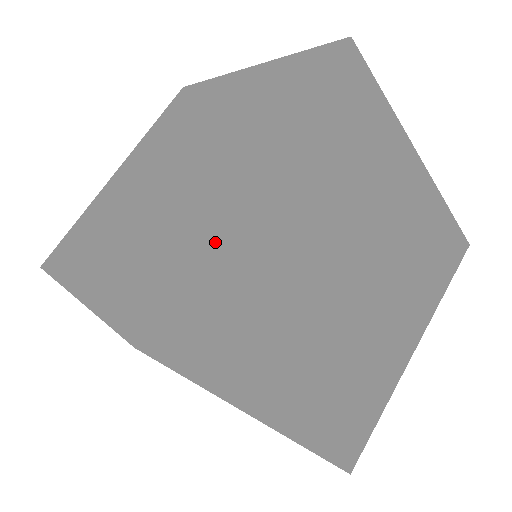
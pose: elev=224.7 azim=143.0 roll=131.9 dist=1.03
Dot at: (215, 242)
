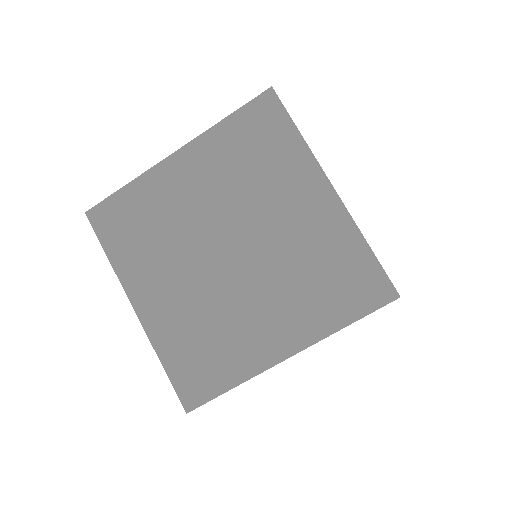
Dot at: occluded
